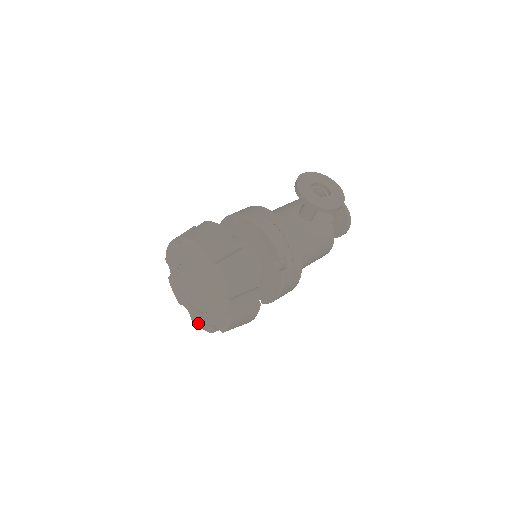
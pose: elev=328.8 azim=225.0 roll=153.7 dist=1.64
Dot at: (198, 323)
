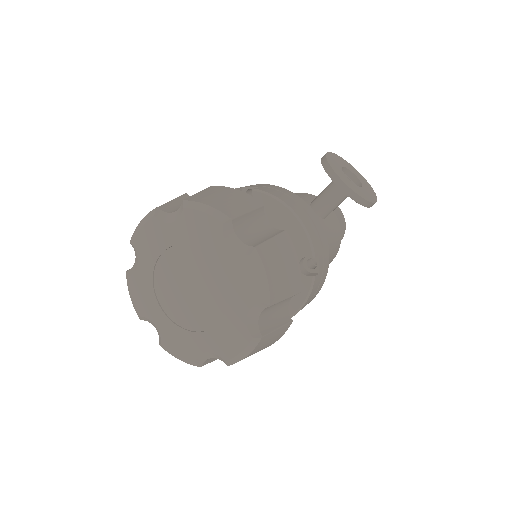
Dot at: (176, 350)
